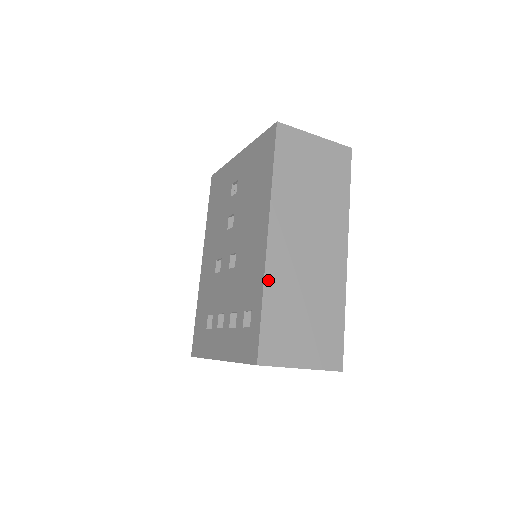
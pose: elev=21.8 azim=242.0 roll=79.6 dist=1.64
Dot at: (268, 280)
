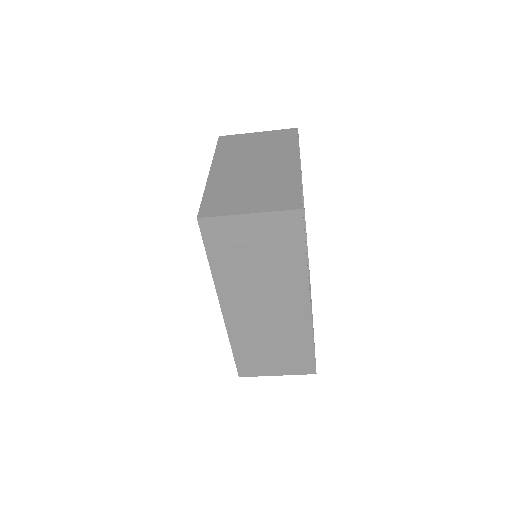
Dot at: (232, 336)
